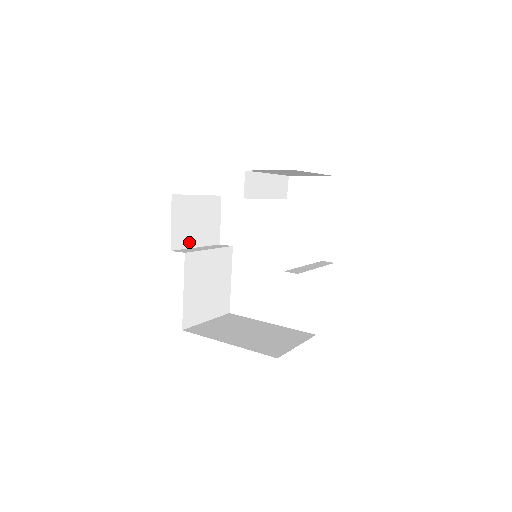
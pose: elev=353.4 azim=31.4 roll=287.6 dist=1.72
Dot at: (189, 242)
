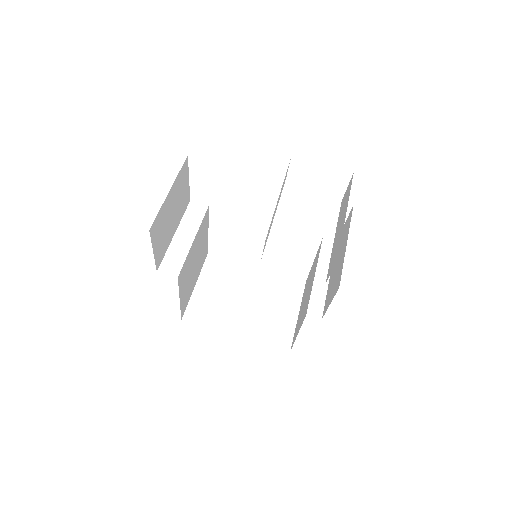
Dot at: (168, 241)
